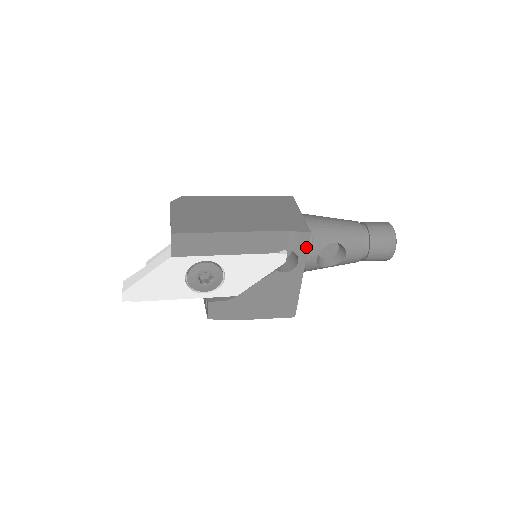
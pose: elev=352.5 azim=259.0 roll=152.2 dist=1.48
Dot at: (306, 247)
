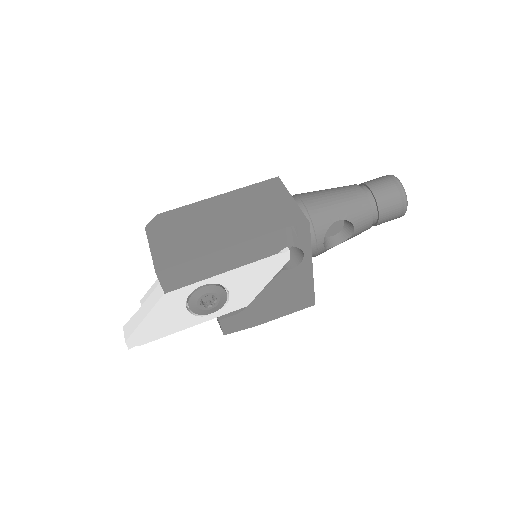
Dot at: (308, 238)
